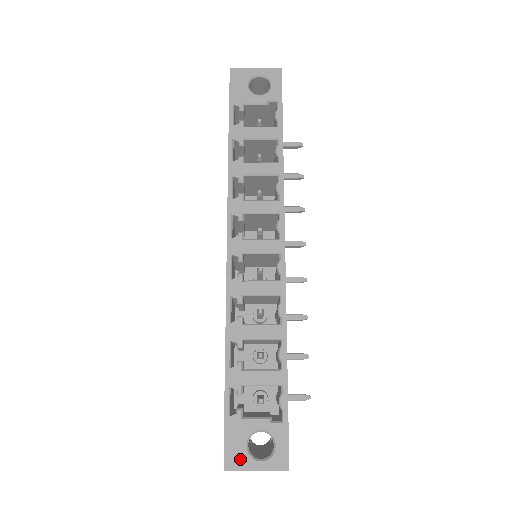
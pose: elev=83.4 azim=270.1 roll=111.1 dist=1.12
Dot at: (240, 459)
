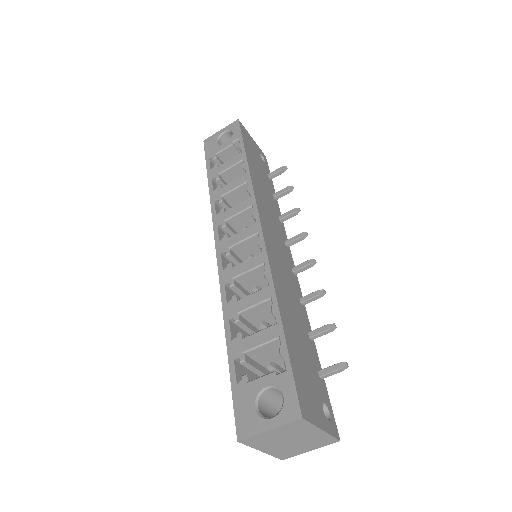
Dot at: (251, 423)
